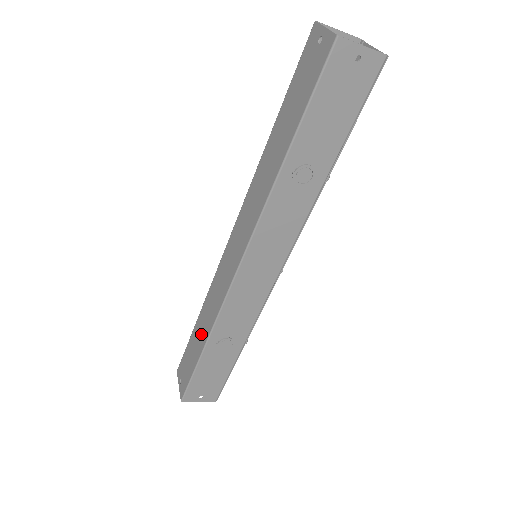
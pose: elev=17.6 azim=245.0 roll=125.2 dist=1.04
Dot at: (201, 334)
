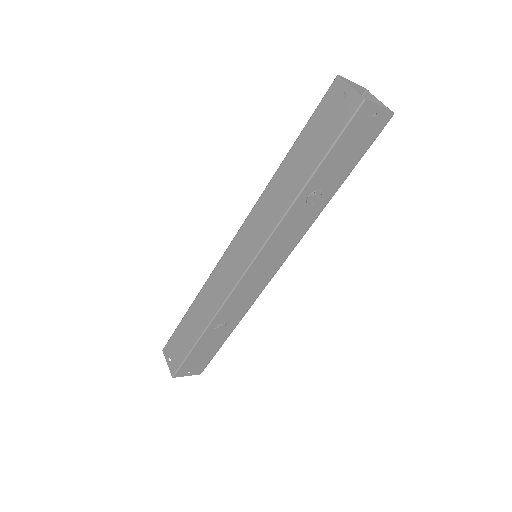
Dot at: (198, 321)
